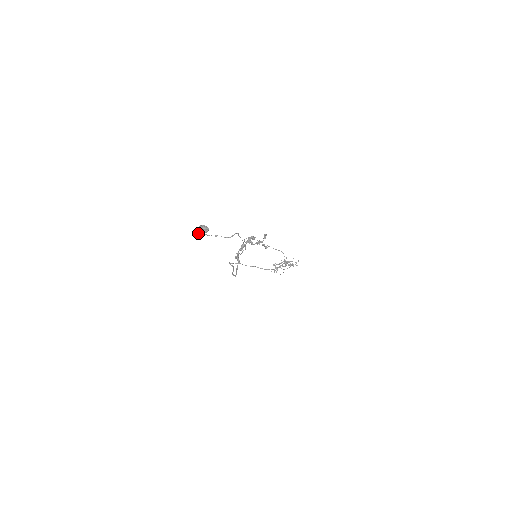
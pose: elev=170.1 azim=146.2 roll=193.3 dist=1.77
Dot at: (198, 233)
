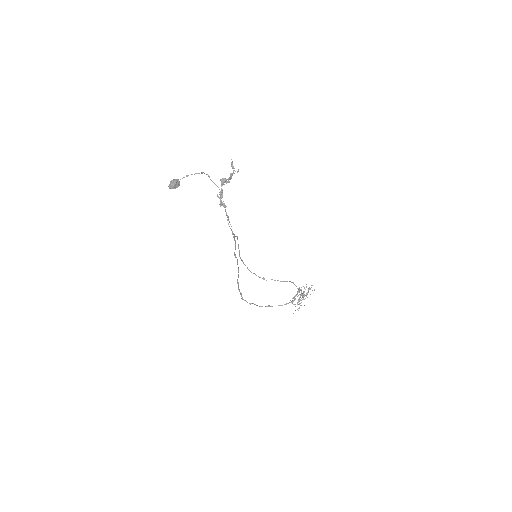
Dot at: (171, 187)
